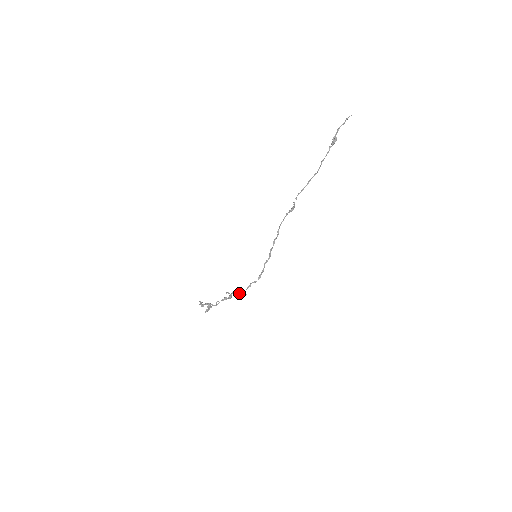
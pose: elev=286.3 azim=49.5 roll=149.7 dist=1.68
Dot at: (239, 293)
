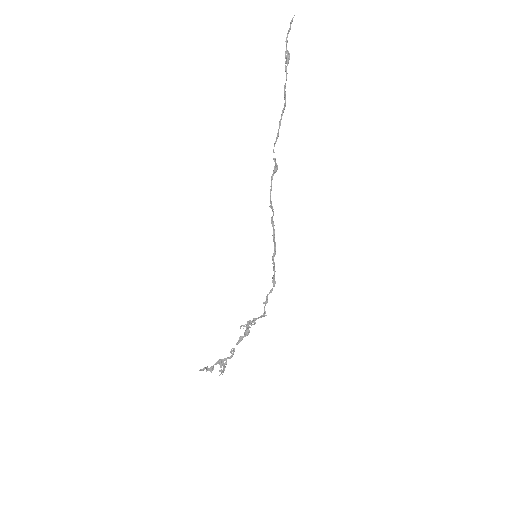
Dot at: occluded
